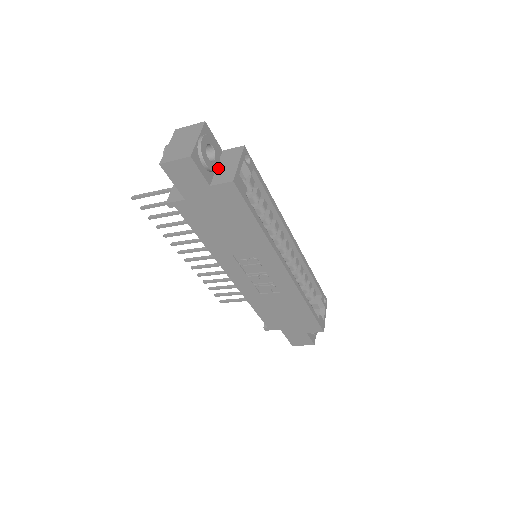
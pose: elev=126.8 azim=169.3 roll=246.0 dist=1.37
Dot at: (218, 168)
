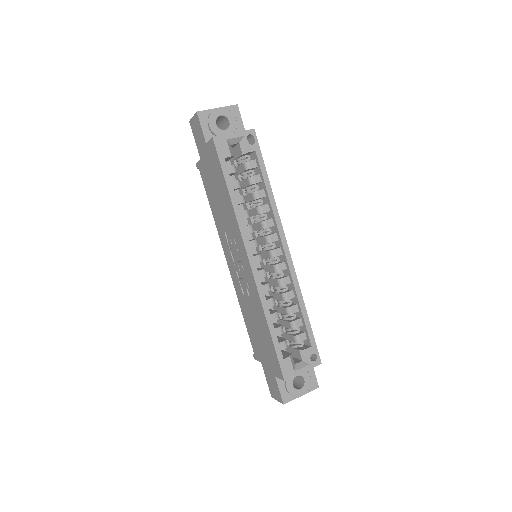
Dot at: occluded
